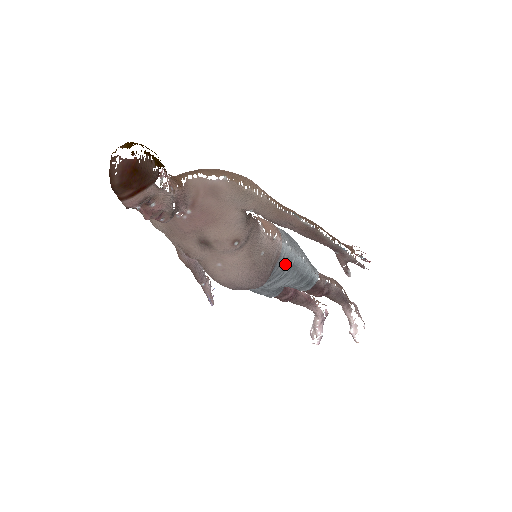
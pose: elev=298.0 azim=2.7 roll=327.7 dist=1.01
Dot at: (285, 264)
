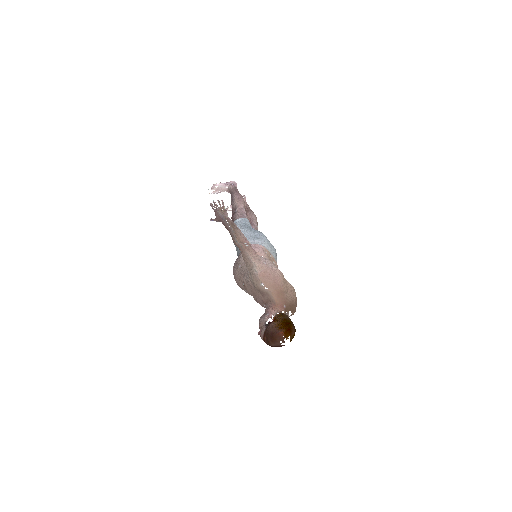
Dot at: occluded
